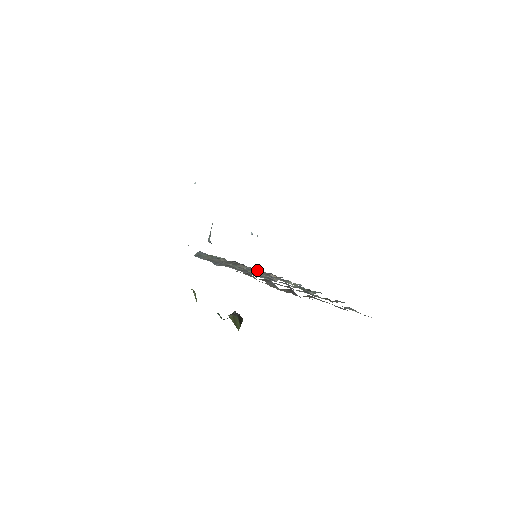
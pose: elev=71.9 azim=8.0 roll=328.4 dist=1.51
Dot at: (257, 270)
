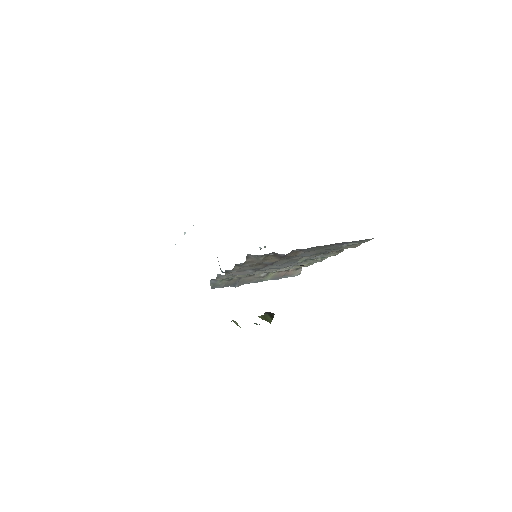
Dot at: occluded
